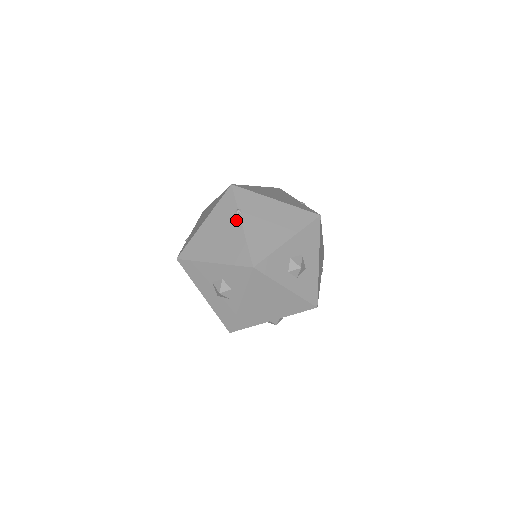
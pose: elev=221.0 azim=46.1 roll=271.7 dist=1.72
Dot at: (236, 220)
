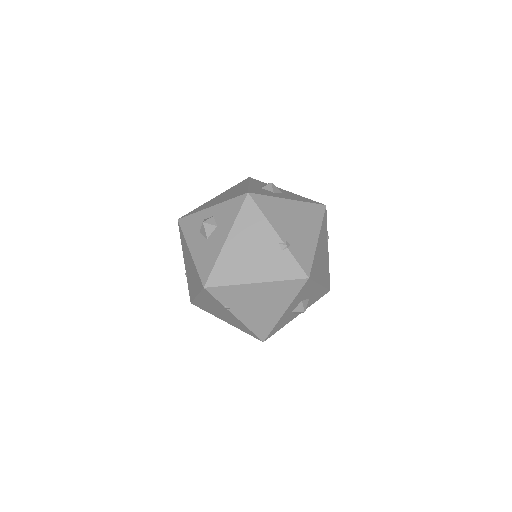
Dot at: (228, 312)
